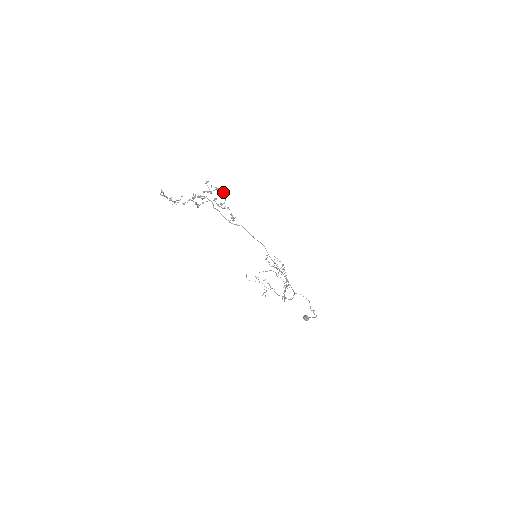
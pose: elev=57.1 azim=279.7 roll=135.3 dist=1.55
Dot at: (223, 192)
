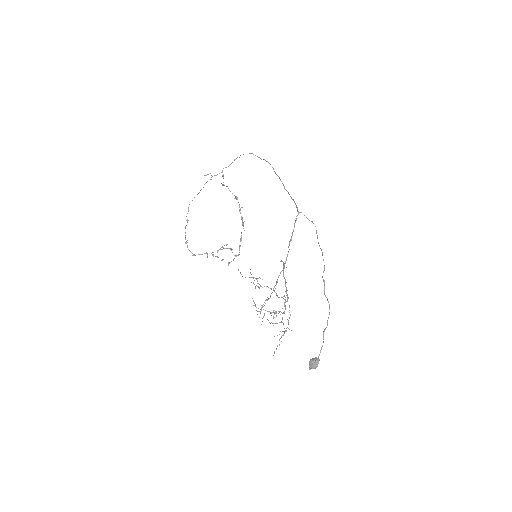
Dot at: occluded
